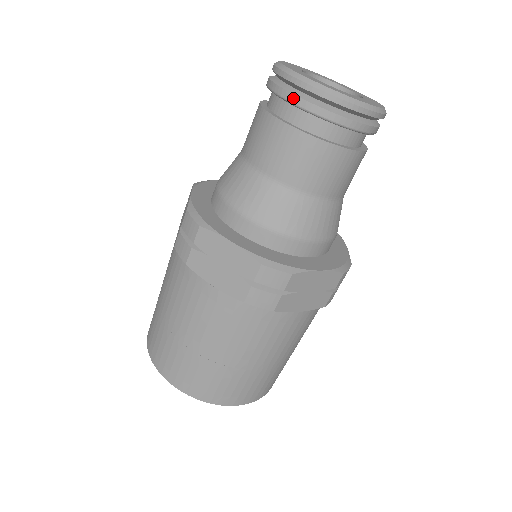
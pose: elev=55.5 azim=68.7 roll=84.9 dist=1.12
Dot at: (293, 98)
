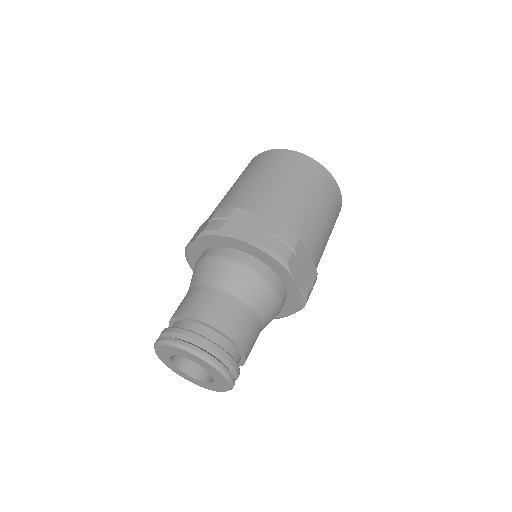
Dot at: occluded
